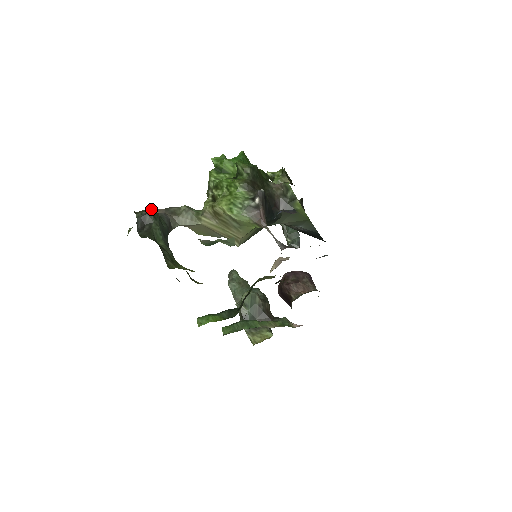
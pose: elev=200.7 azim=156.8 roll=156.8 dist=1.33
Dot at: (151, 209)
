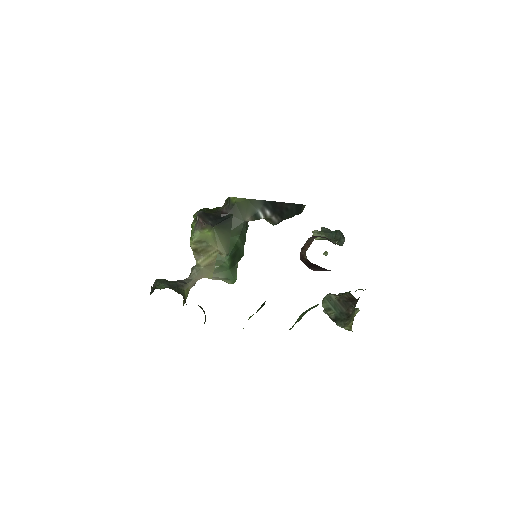
Dot at: occluded
